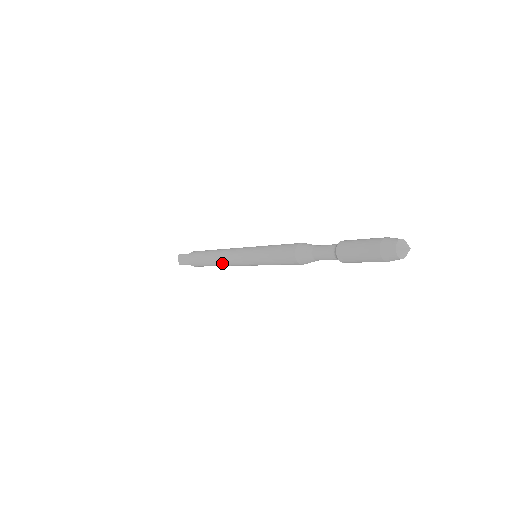
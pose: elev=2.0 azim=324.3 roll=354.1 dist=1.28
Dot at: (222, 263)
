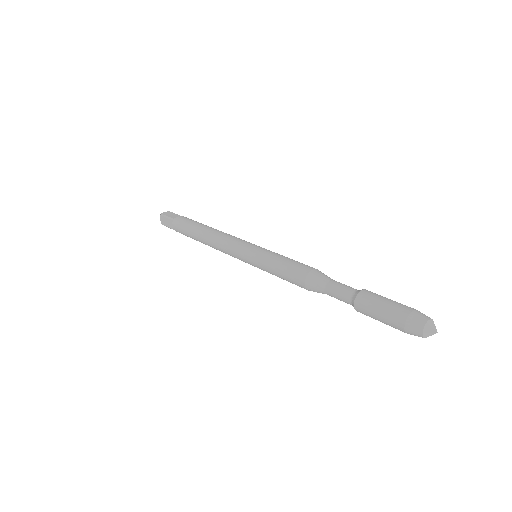
Dot at: (215, 248)
